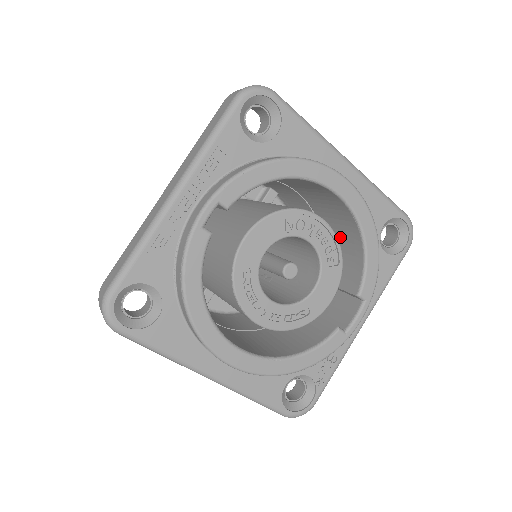
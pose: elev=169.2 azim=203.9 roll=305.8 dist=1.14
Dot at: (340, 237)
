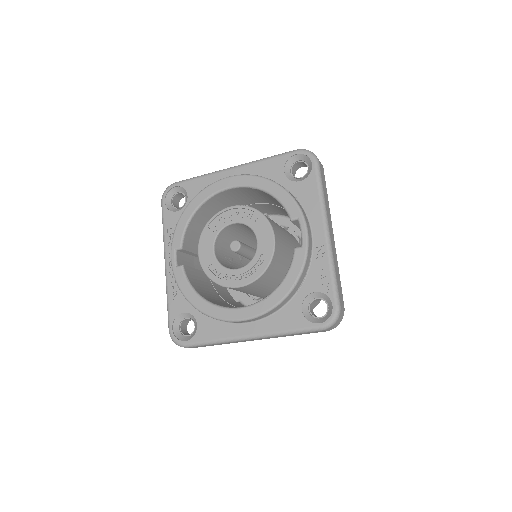
Dot at: (275, 201)
